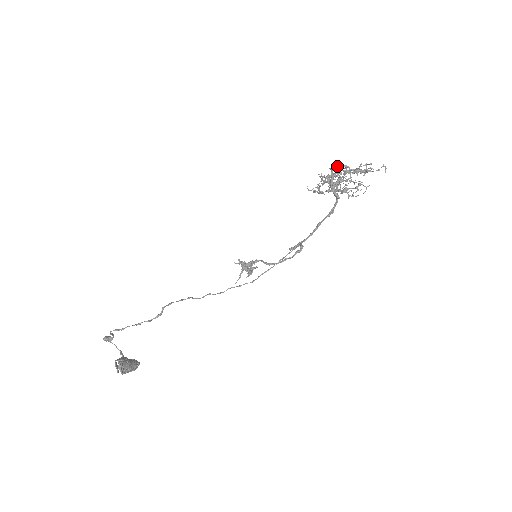
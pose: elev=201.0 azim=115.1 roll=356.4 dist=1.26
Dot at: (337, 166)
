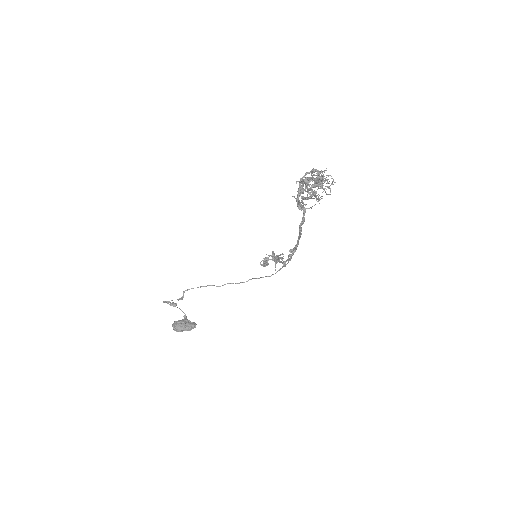
Dot at: occluded
